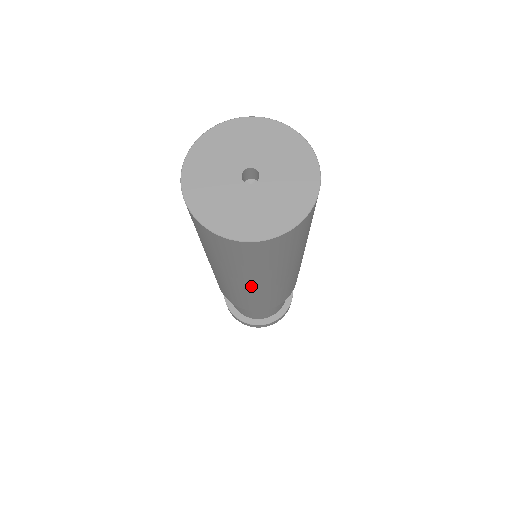
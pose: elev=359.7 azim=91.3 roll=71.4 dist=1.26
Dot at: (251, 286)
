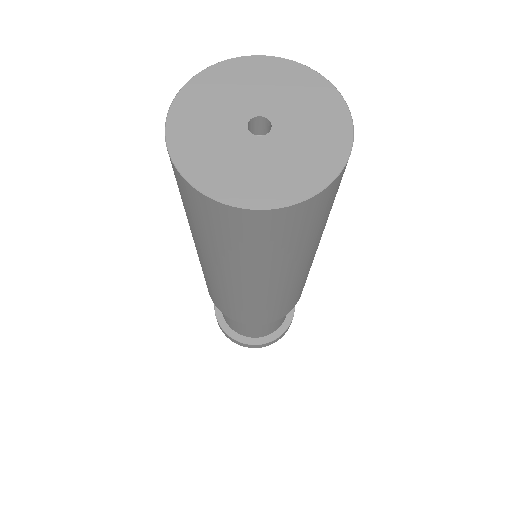
Dot at: (253, 287)
